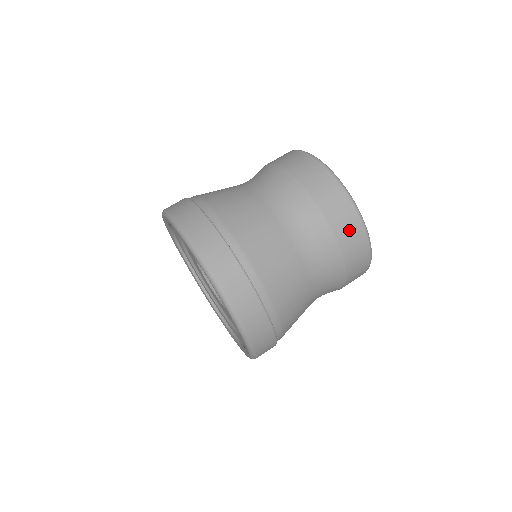
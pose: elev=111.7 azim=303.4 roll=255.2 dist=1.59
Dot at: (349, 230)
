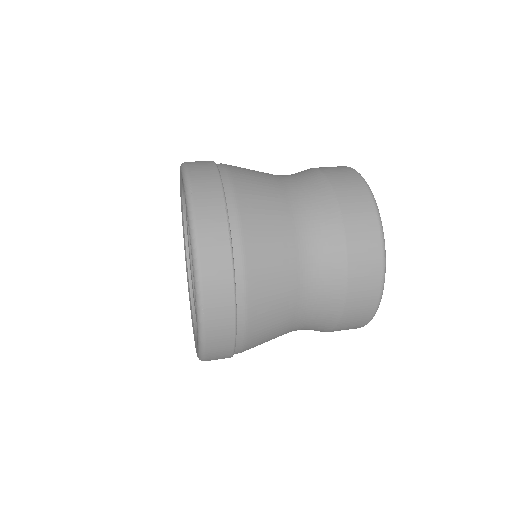
Dot at: (356, 203)
